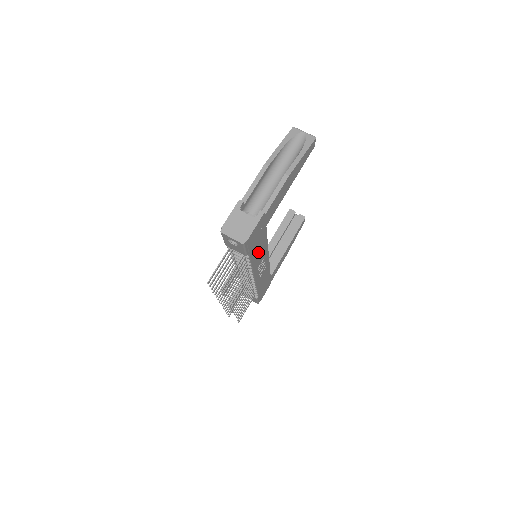
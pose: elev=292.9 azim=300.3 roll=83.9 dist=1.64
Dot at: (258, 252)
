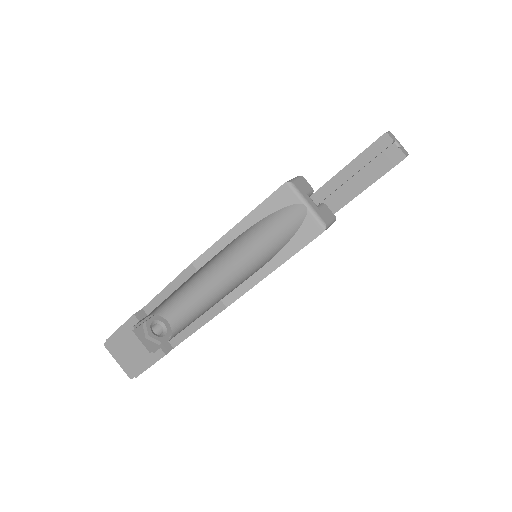
Dot at: occluded
